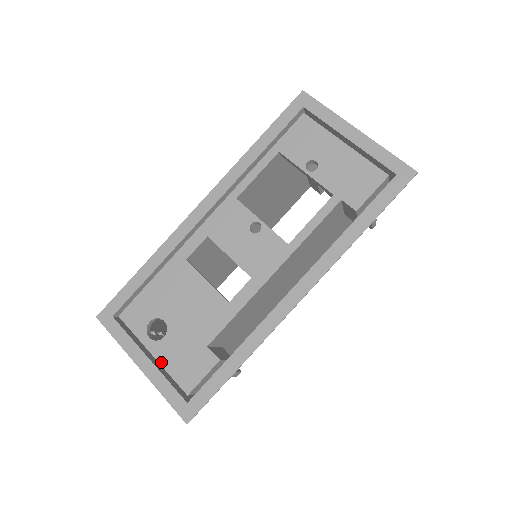
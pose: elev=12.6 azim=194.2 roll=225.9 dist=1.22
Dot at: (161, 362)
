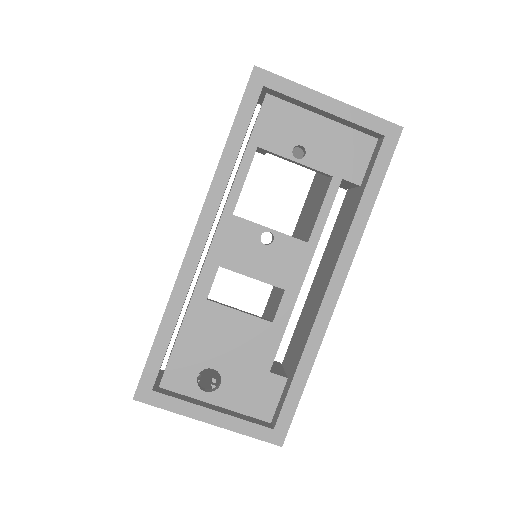
Dot at: (229, 408)
